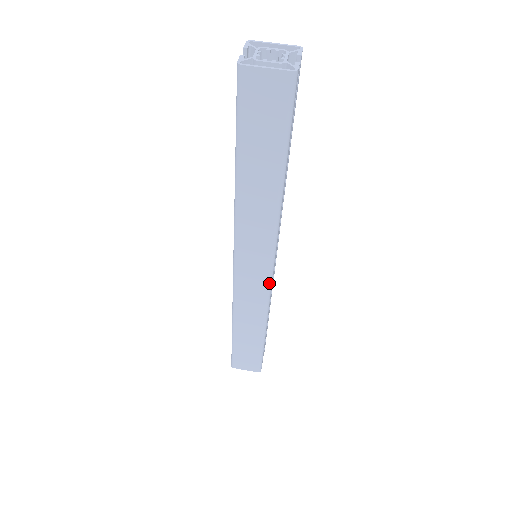
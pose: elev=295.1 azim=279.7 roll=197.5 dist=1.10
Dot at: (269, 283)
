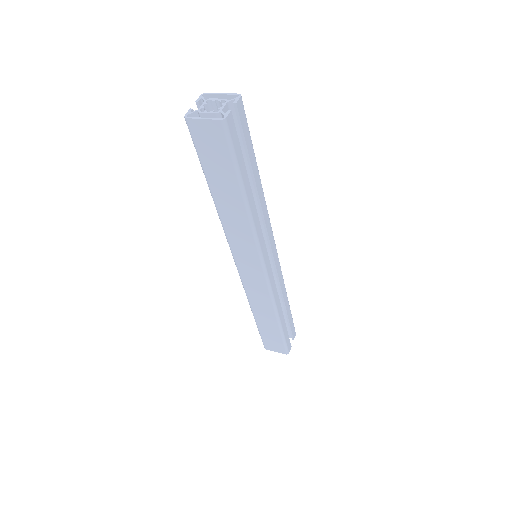
Dot at: (266, 279)
